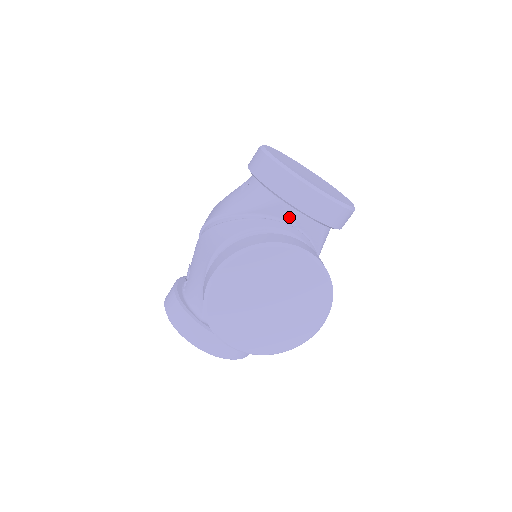
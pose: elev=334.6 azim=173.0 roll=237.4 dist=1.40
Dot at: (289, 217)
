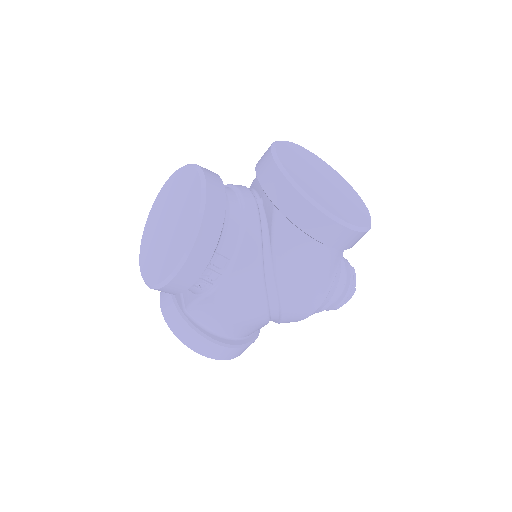
Dot at: (261, 192)
